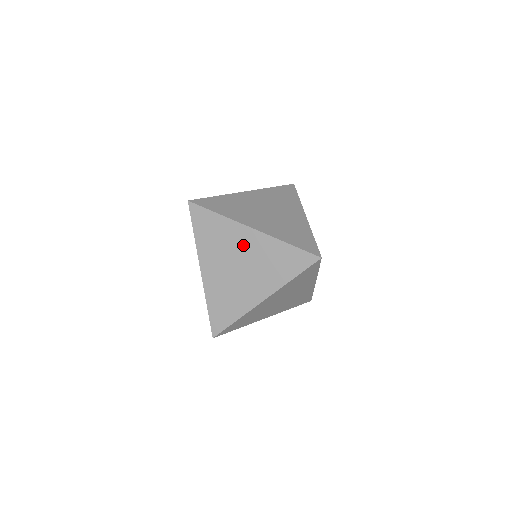
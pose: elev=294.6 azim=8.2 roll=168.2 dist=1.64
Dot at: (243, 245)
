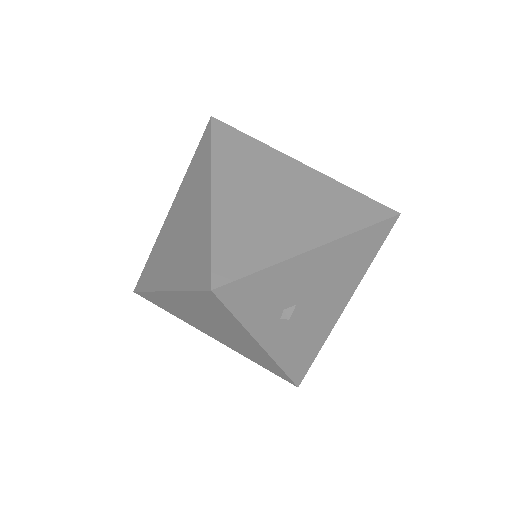
Dot at: (196, 205)
